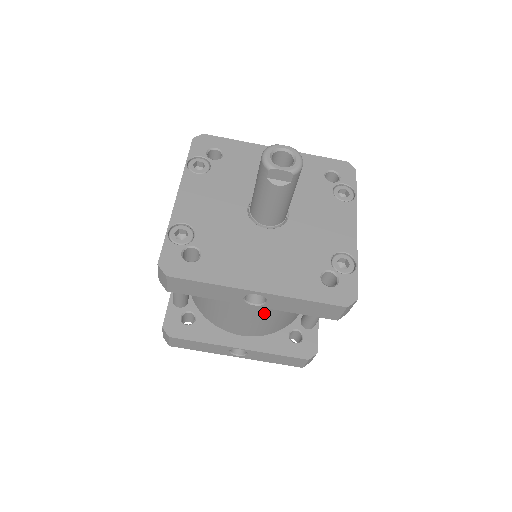
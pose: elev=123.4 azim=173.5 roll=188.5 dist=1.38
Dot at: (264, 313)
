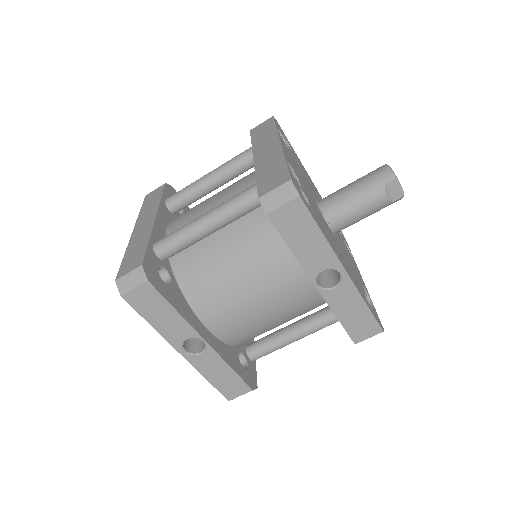
Dot at: (274, 309)
